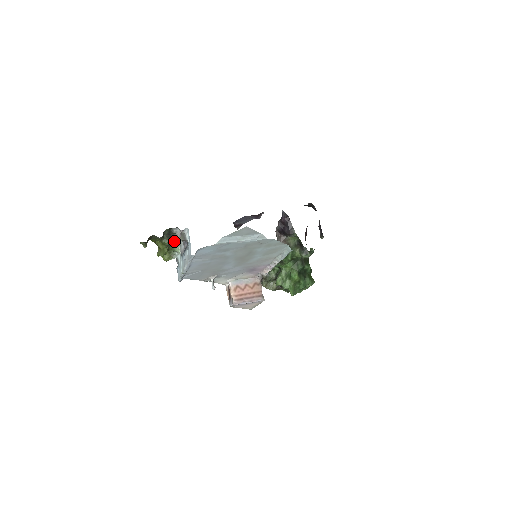
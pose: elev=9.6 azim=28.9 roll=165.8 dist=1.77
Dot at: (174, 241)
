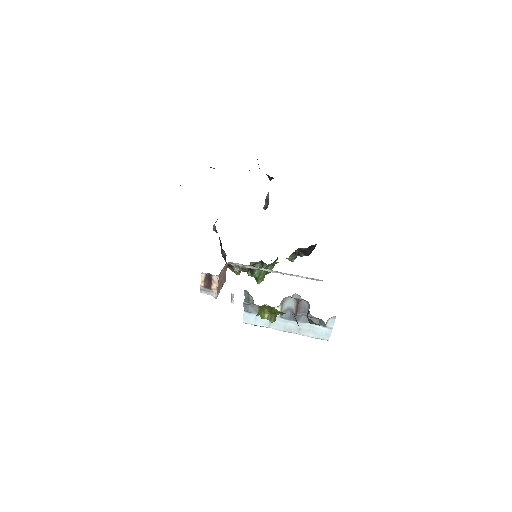
Dot at: occluded
